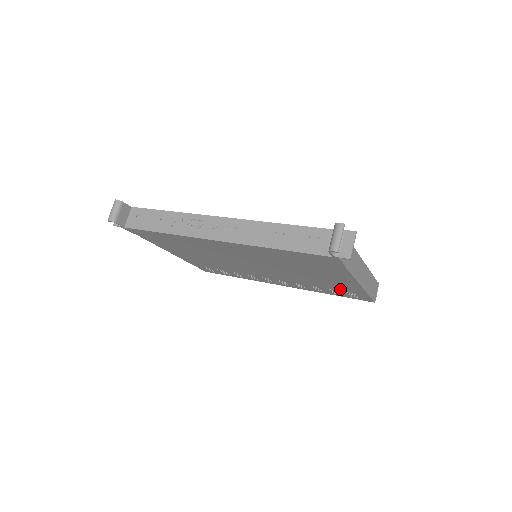
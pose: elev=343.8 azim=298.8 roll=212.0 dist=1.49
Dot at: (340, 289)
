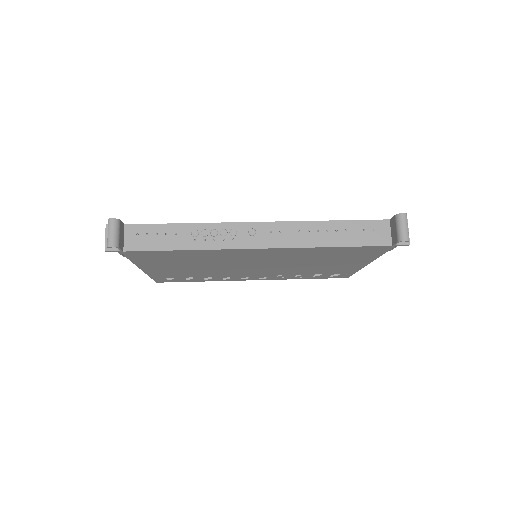
Dot at: (330, 272)
